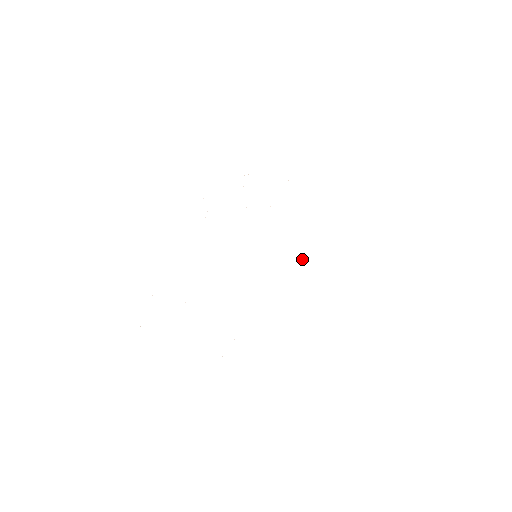
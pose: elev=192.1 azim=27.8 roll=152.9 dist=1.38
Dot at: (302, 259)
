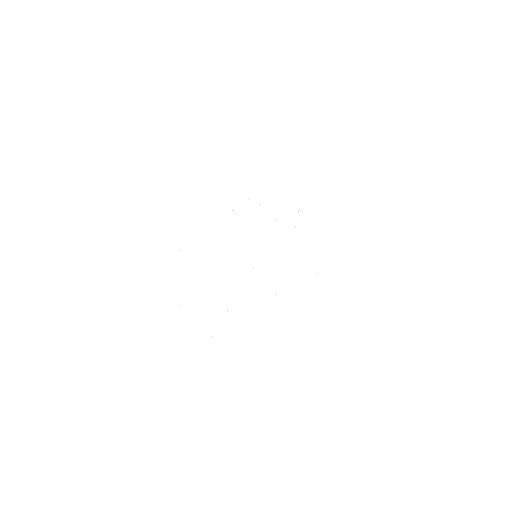
Dot at: occluded
